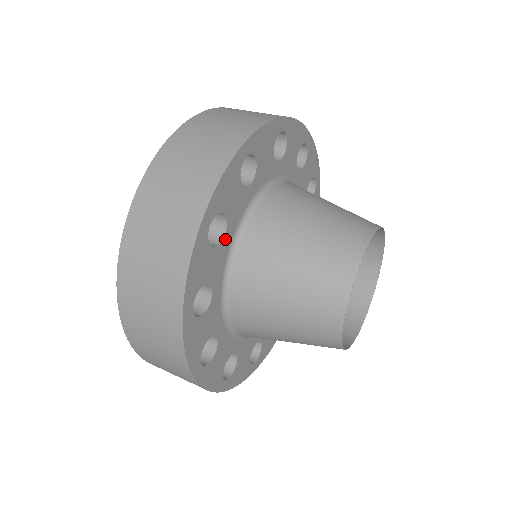
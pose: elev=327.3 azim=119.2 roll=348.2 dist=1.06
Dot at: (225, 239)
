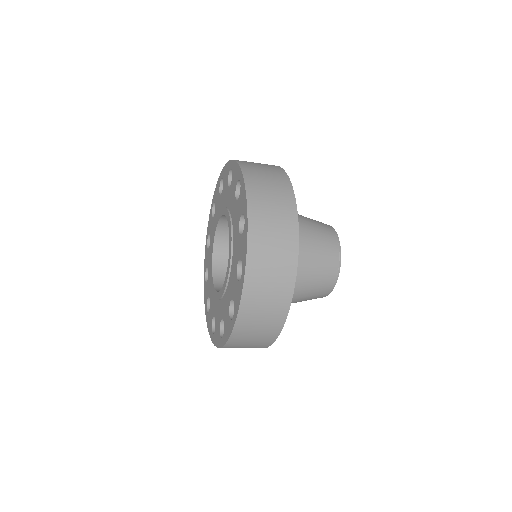
Dot at: occluded
